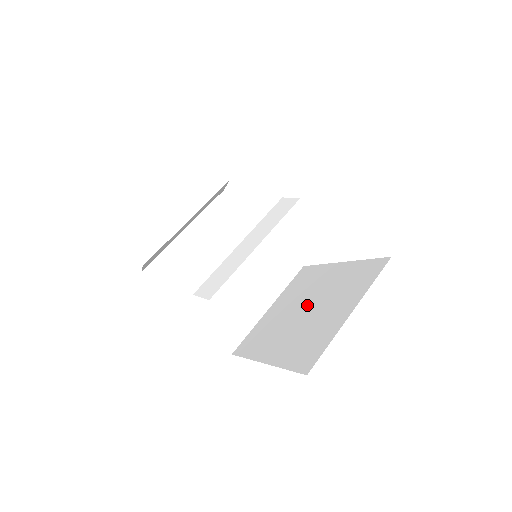
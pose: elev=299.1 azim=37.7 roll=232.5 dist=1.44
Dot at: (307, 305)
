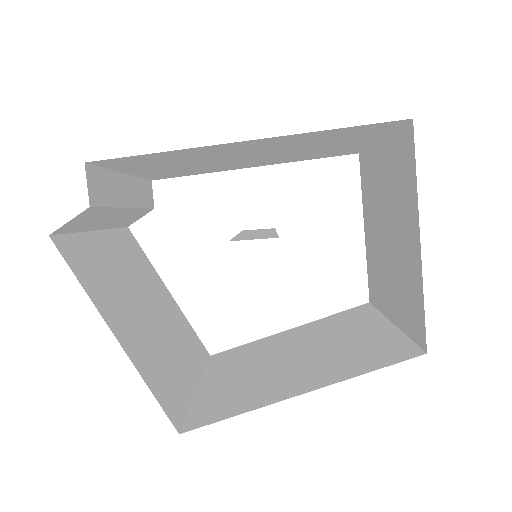
Dot at: (291, 352)
